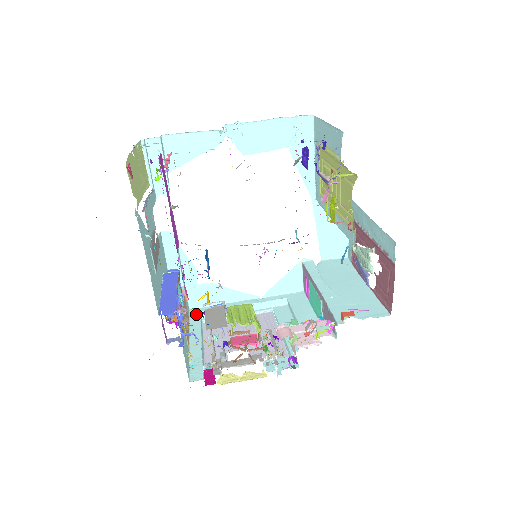
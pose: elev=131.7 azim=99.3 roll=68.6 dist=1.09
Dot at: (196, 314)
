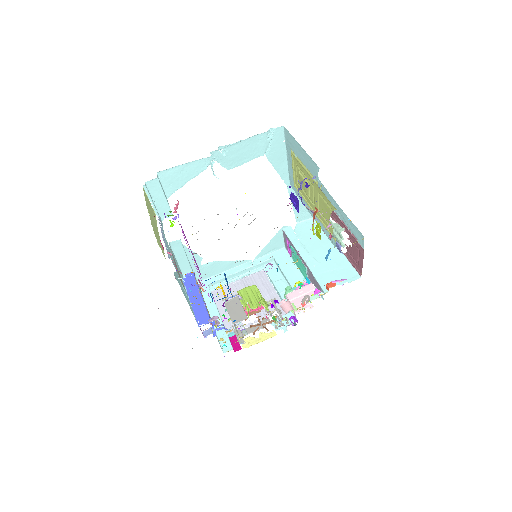
Dot at: (225, 318)
